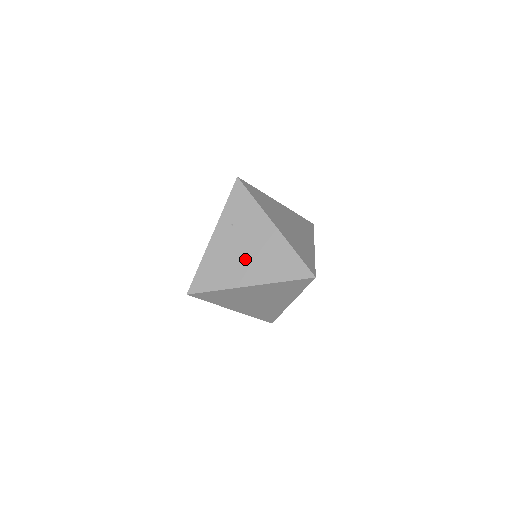
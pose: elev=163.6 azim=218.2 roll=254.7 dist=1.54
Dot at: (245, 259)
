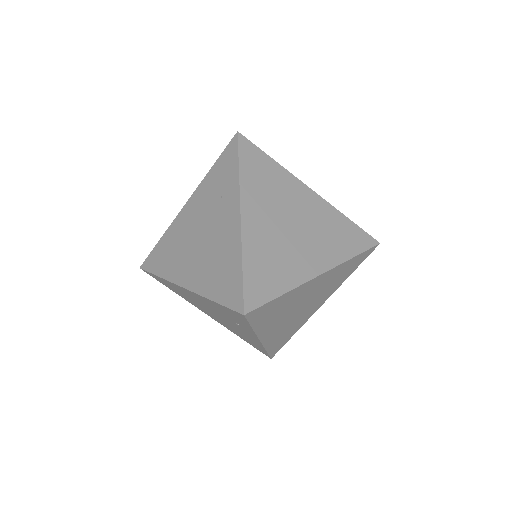
Dot at: occluded
